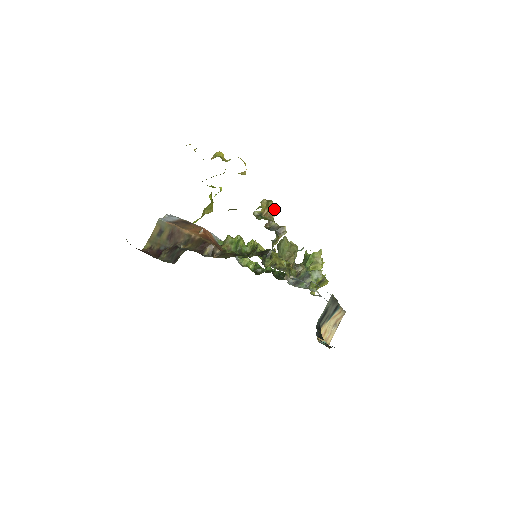
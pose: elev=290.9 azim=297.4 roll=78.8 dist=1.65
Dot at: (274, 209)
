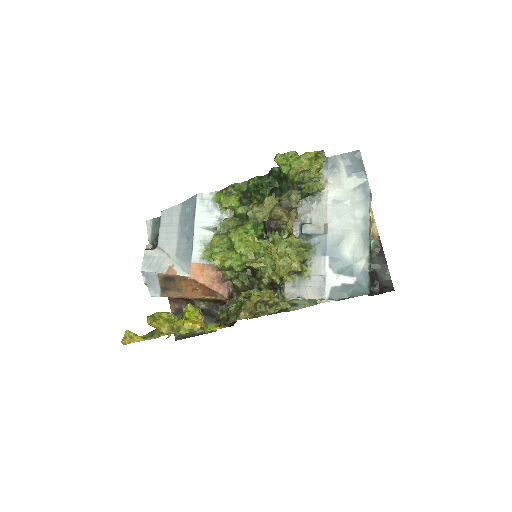
Dot at: (257, 301)
